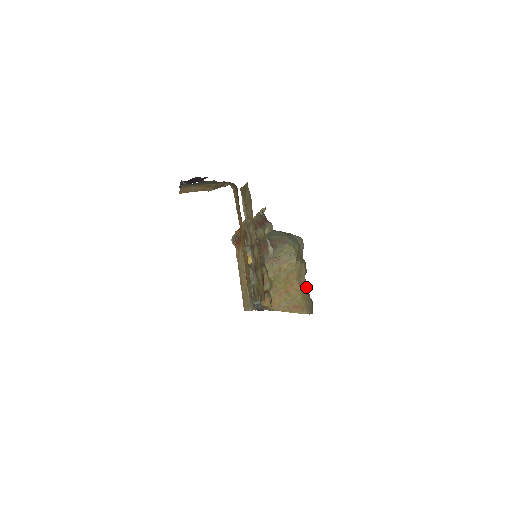
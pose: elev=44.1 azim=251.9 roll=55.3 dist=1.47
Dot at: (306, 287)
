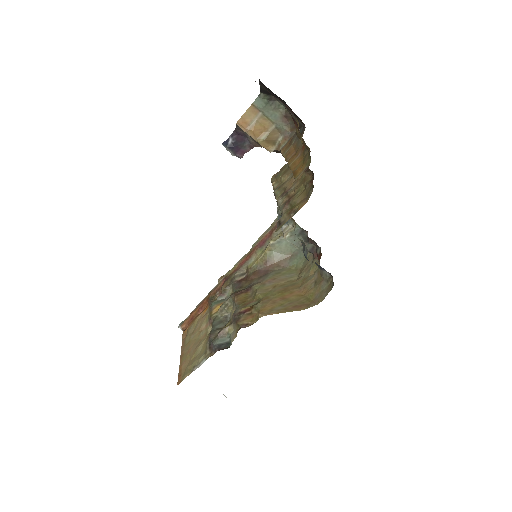
Dot at: (316, 282)
